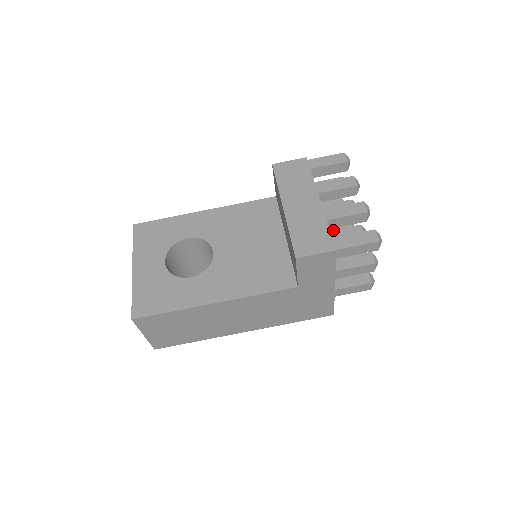
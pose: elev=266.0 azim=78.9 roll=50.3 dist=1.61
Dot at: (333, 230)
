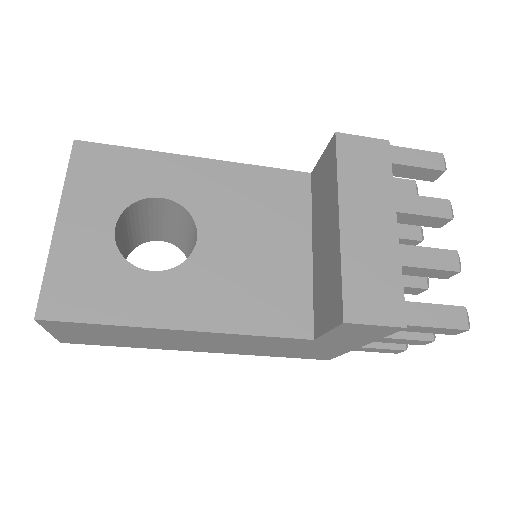
Dot at: occluded
